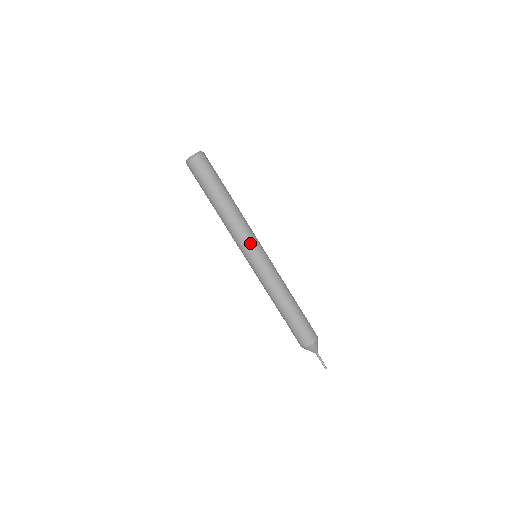
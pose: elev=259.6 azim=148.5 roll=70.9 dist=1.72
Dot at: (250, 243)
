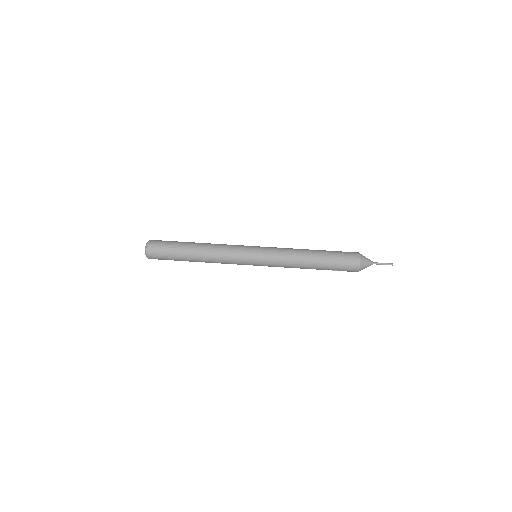
Dot at: (241, 251)
